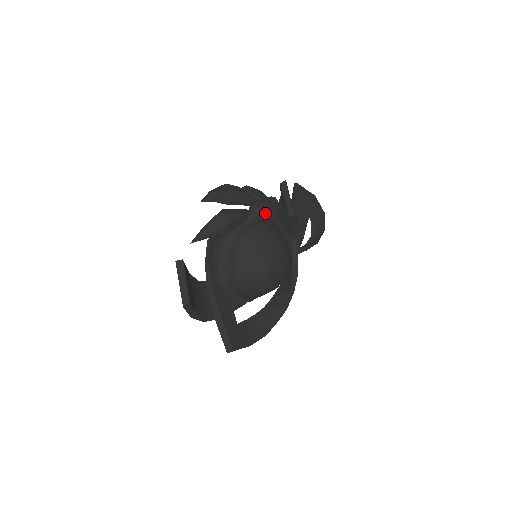
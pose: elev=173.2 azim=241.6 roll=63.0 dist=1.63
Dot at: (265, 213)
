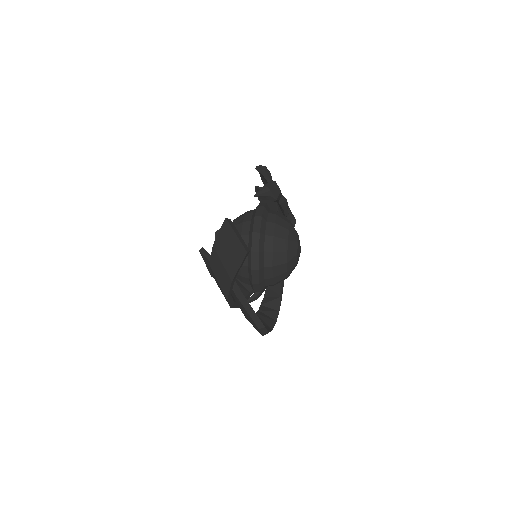
Dot at: (287, 203)
